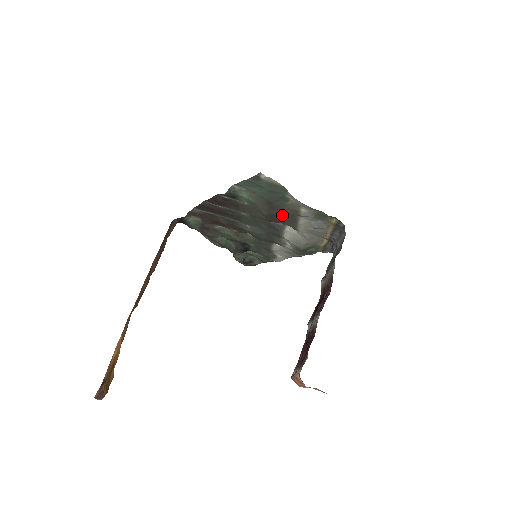
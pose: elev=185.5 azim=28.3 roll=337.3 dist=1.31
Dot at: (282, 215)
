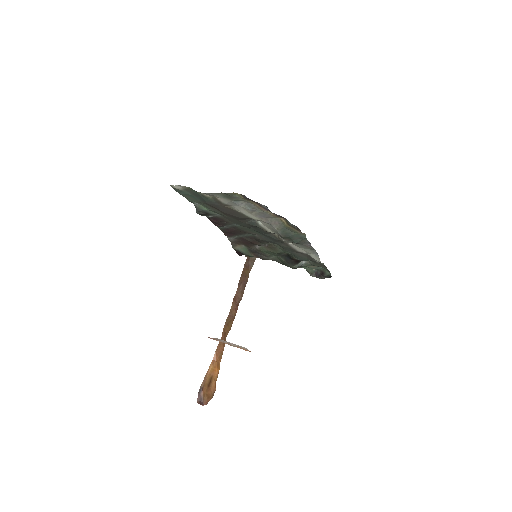
Dot at: (225, 211)
